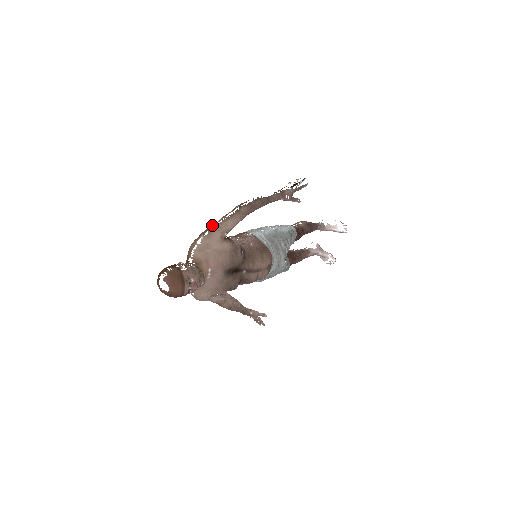
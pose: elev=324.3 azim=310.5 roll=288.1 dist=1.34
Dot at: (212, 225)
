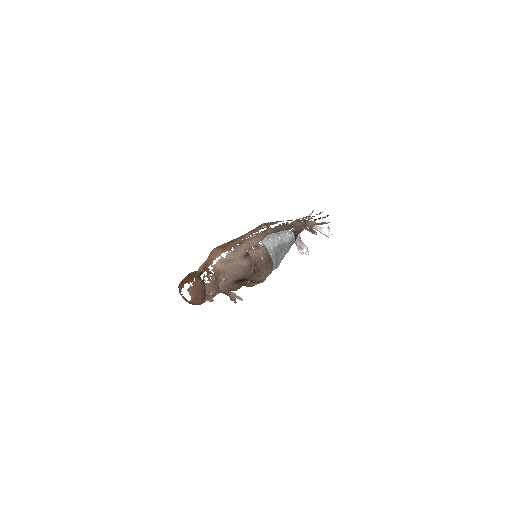
Dot at: (239, 241)
